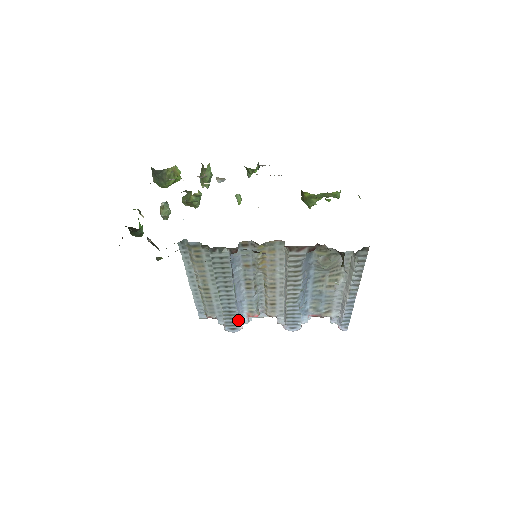
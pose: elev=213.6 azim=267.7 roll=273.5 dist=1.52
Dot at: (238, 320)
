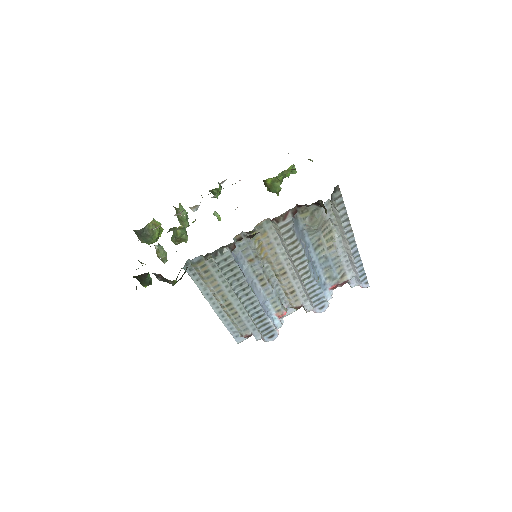
Dot at: (271, 323)
